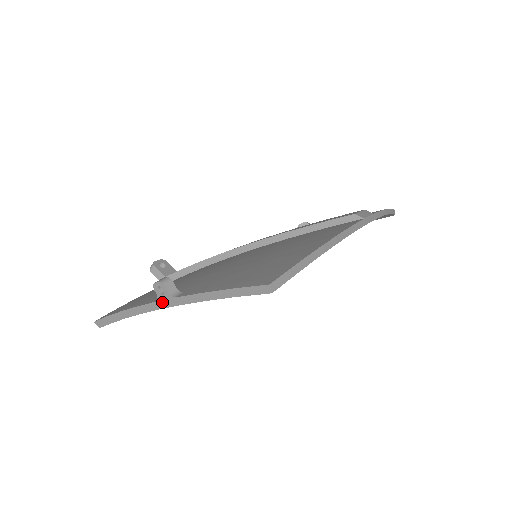
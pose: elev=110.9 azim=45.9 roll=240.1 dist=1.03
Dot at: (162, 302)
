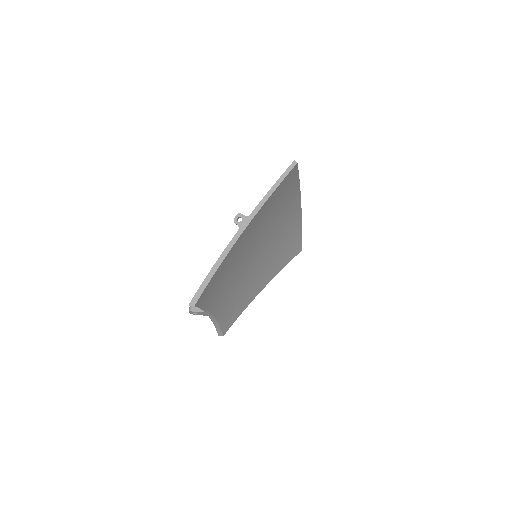
Dot at: (242, 226)
